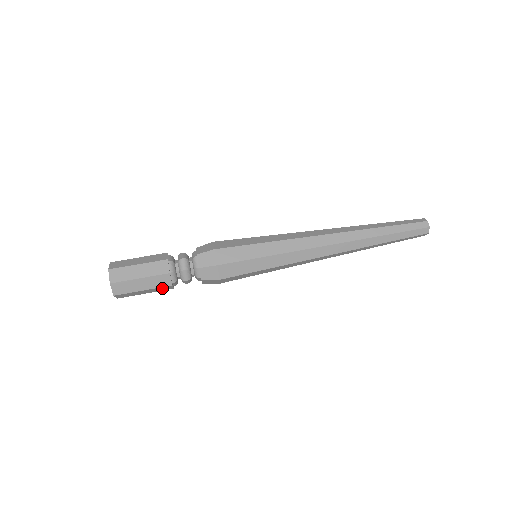
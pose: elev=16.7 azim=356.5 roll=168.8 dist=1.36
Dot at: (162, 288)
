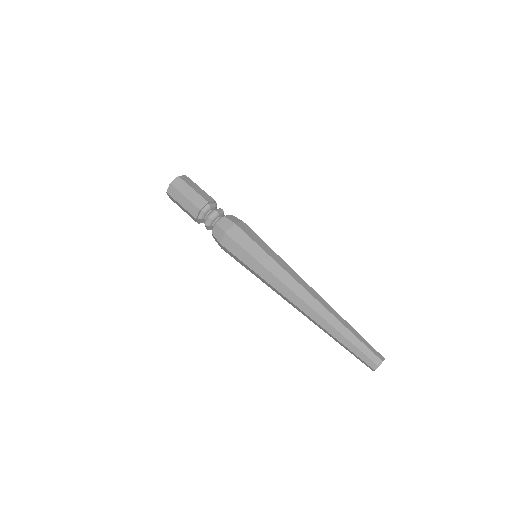
Dot at: occluded
